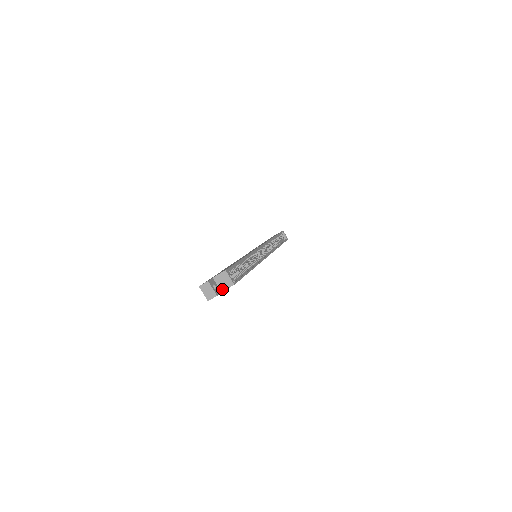
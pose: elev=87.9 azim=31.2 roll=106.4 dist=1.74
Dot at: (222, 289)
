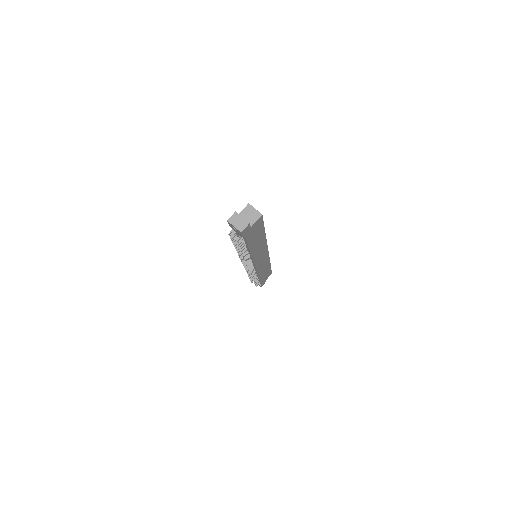
Dot at: (250, 224)
